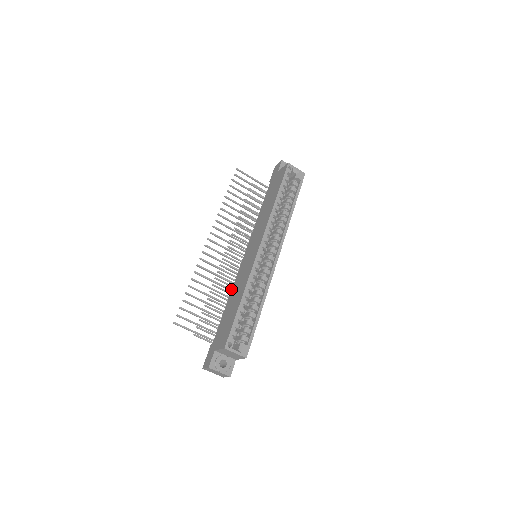
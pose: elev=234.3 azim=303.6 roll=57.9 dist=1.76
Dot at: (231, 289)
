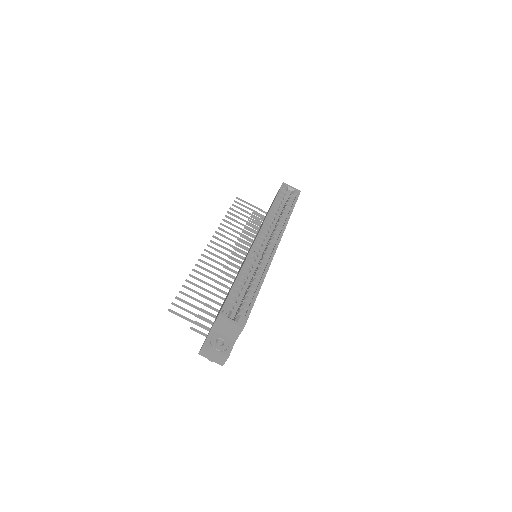
Dot at: occluded
